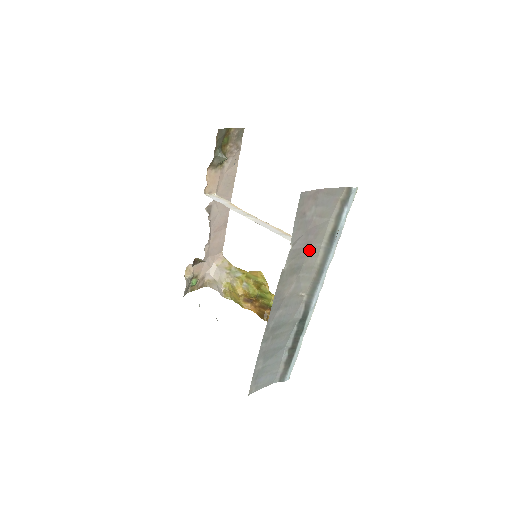
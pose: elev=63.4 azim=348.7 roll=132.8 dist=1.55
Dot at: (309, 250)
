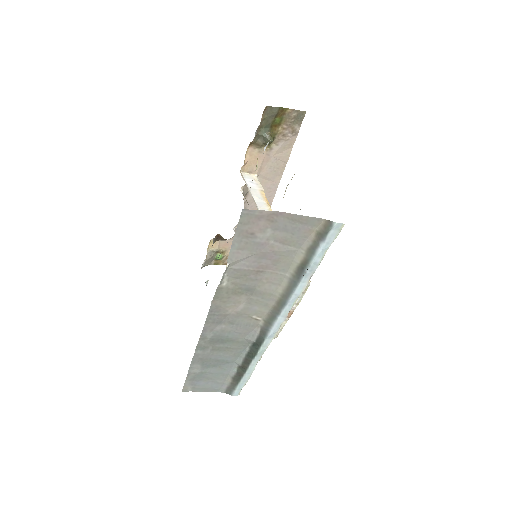
Dot at: (265, 275)
